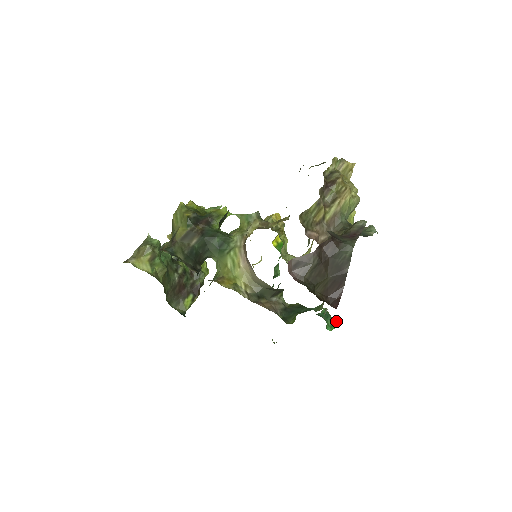
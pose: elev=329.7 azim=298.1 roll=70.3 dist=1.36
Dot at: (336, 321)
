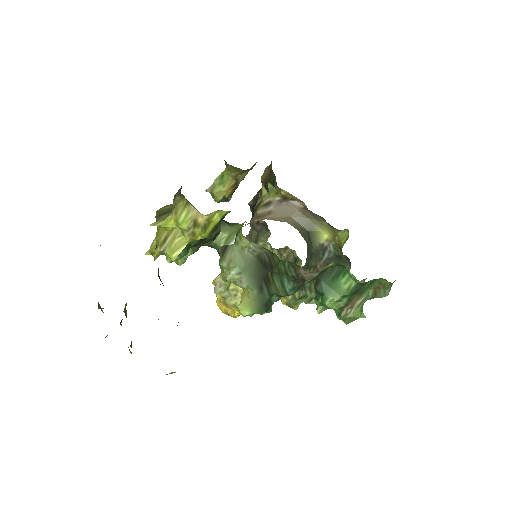
Dot at: occluded
